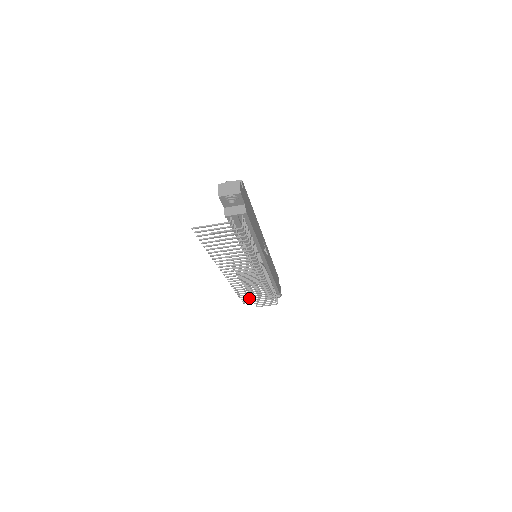
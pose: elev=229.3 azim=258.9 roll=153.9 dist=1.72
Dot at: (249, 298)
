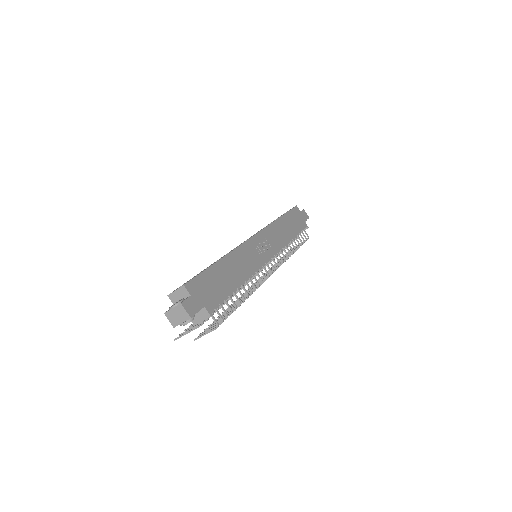
Dot at: occluded
